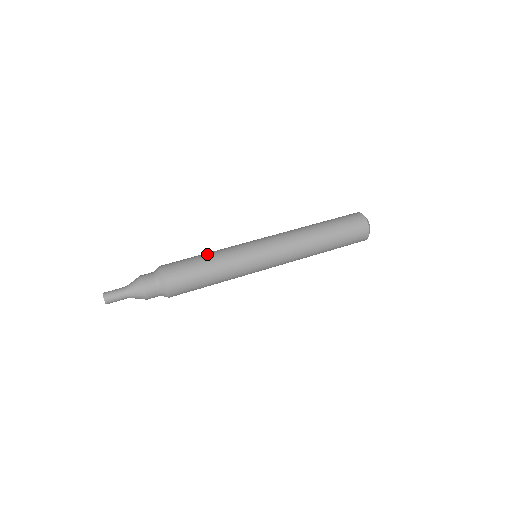
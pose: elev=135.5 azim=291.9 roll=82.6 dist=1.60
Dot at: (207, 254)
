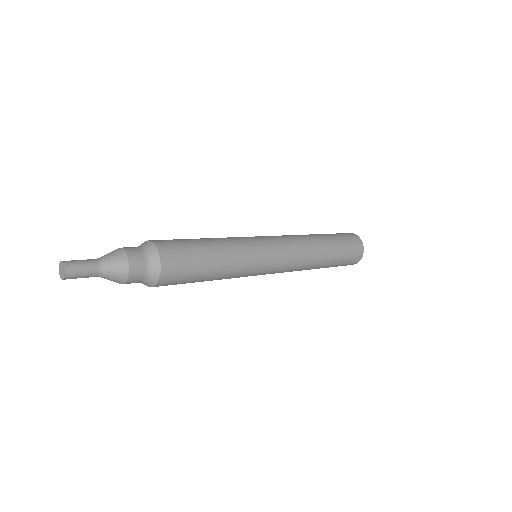
Dot at: occluded
